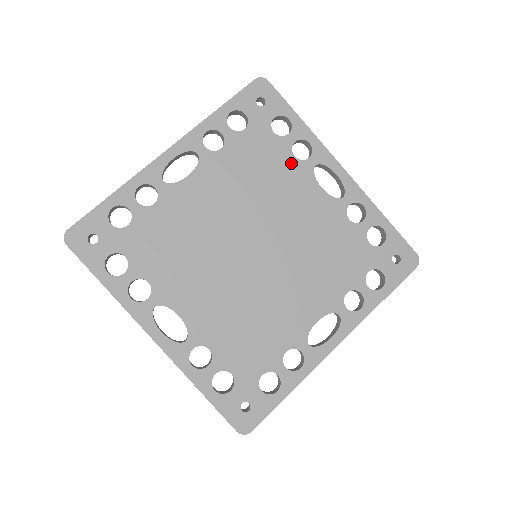
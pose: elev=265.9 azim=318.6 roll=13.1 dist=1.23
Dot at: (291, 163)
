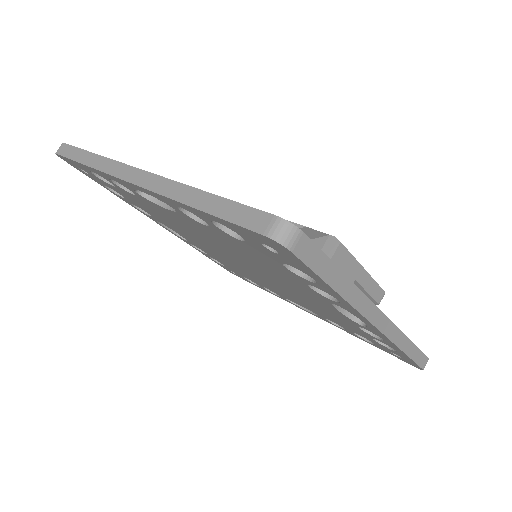
Dot at: (303, 285)
